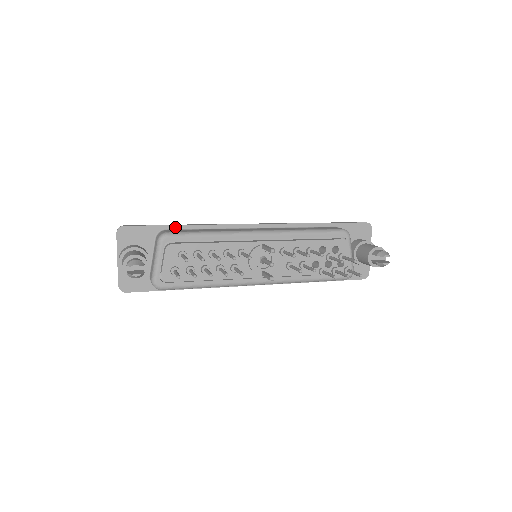
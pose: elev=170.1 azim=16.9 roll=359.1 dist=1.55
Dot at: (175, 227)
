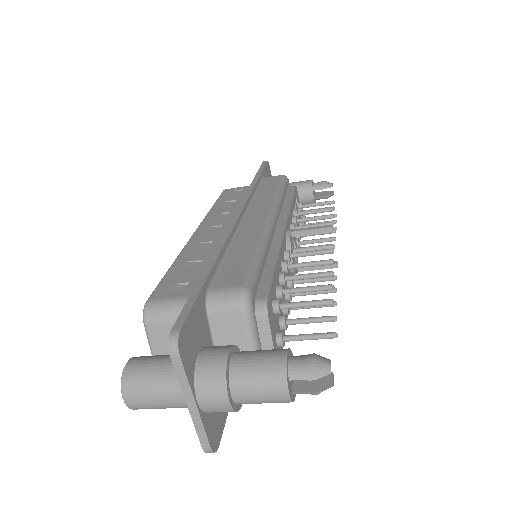
Dot at: (211, 275)
